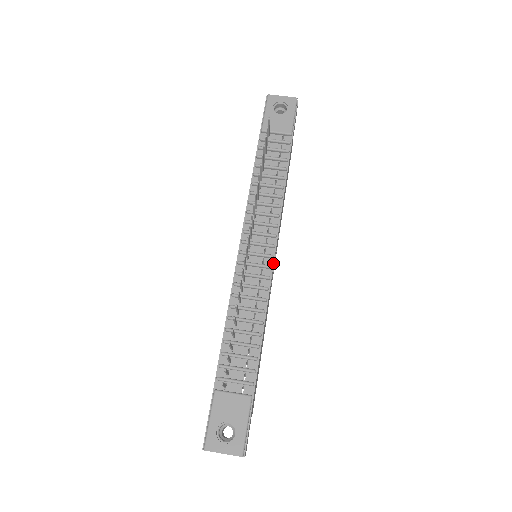
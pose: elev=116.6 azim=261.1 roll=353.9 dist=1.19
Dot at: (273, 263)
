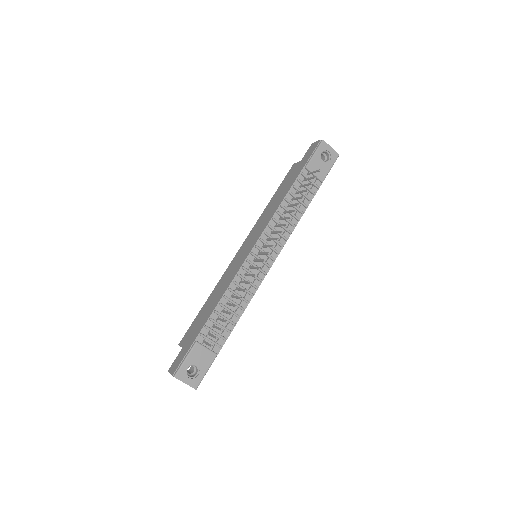
Dot at: (268, 271)
